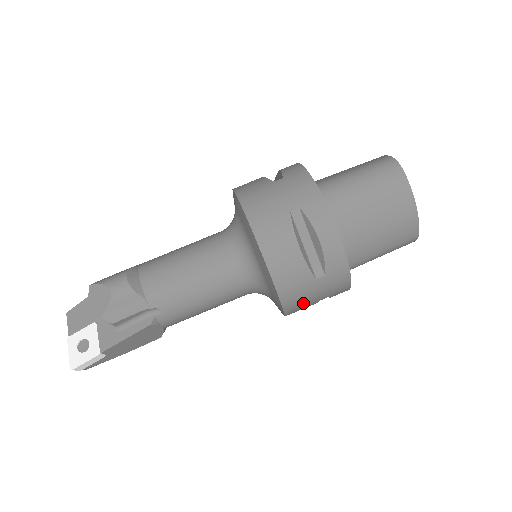
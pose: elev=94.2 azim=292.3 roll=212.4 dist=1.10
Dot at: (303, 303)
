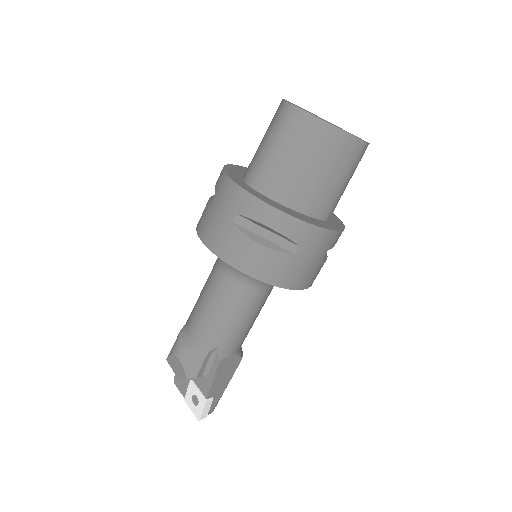
Dot at: (307, 273)
